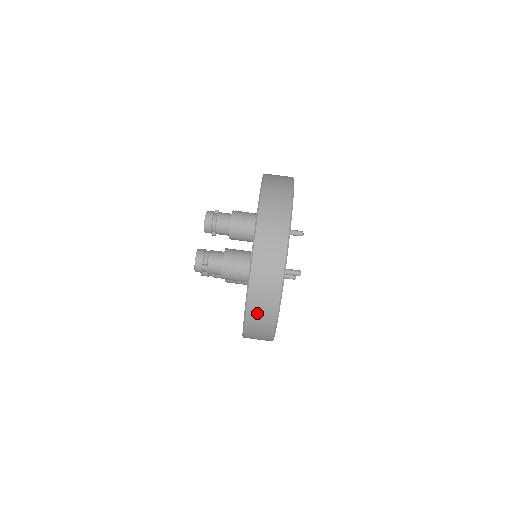
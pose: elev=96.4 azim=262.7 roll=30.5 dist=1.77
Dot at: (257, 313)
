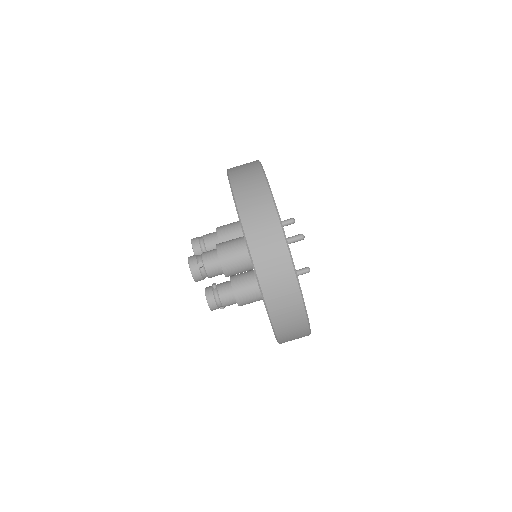
Dot at: (267, 262)
